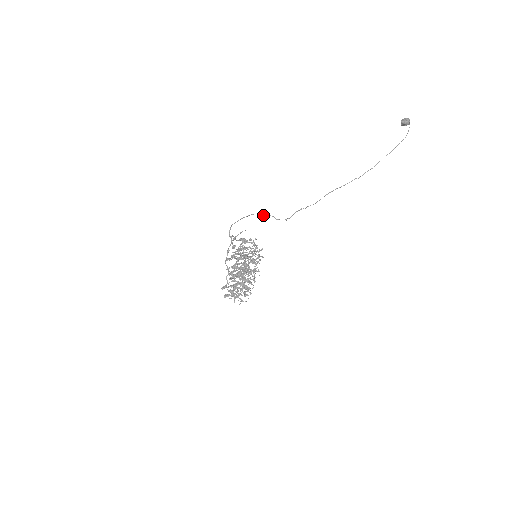
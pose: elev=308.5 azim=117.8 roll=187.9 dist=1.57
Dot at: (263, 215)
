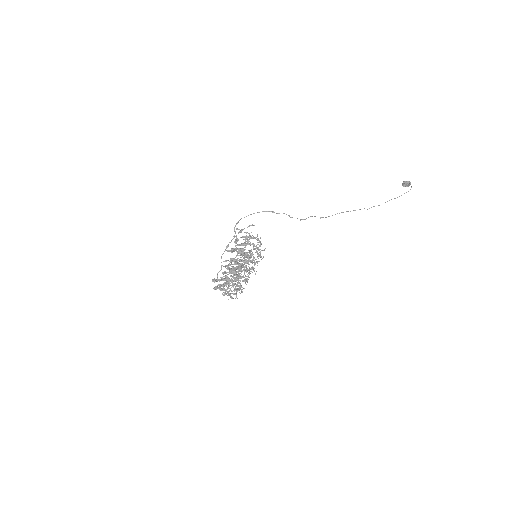
Dot at: (277, 213)
